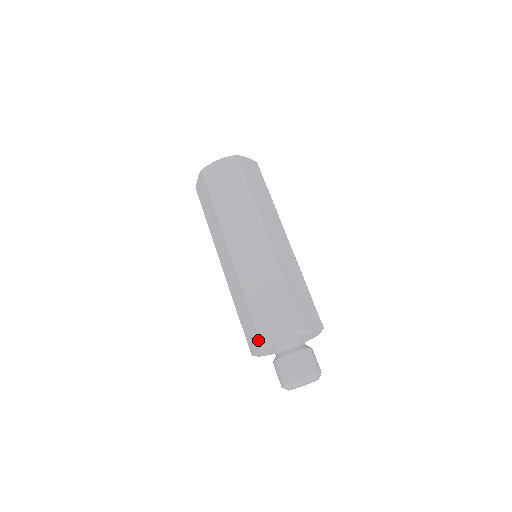
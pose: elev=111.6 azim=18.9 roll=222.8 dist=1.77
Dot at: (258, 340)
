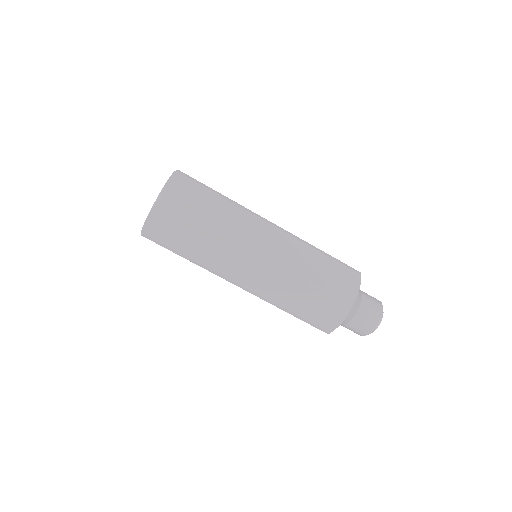
Dot at: occluded
